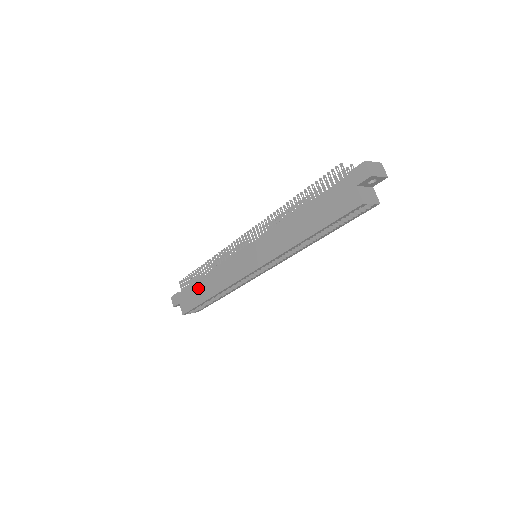
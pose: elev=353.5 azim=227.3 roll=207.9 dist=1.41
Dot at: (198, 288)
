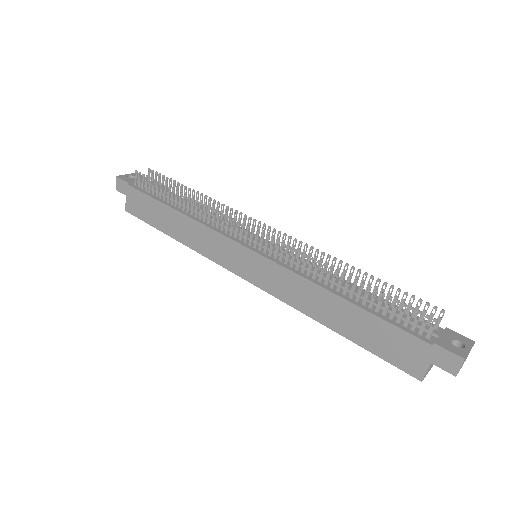
Dot at: (161, 212)
